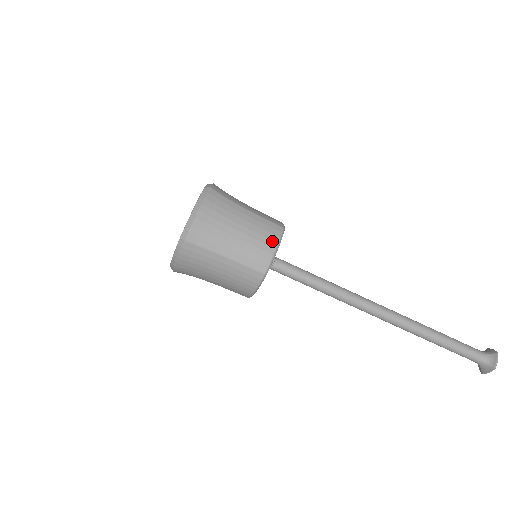
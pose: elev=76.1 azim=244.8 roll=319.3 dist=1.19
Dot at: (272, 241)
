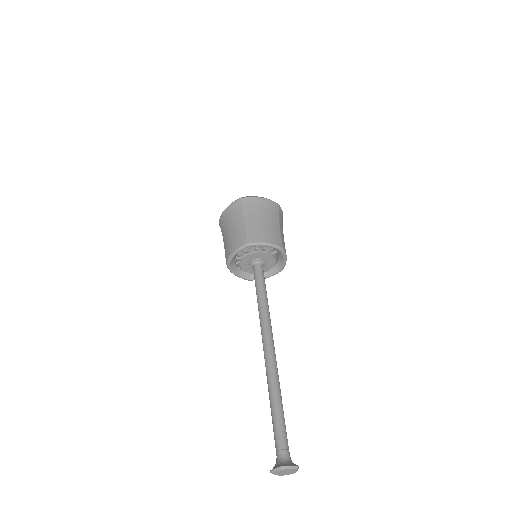
Dot at: (270, 240)
